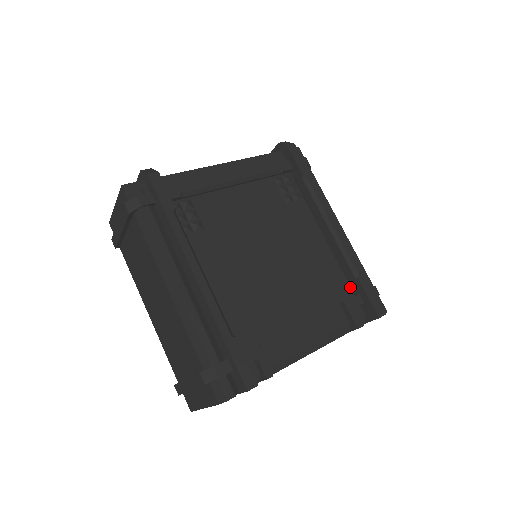
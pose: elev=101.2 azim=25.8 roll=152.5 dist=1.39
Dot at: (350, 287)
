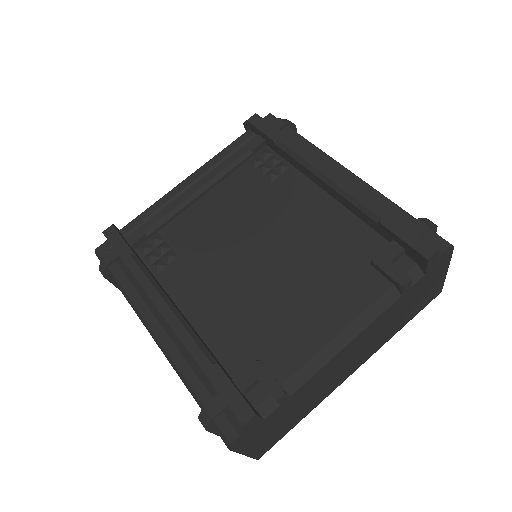
Dot at: (382, 237)
